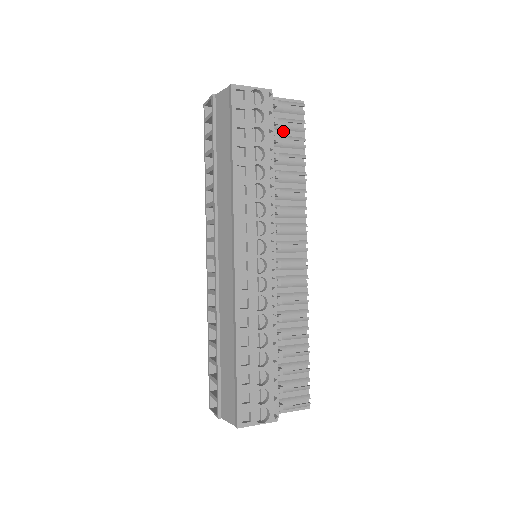
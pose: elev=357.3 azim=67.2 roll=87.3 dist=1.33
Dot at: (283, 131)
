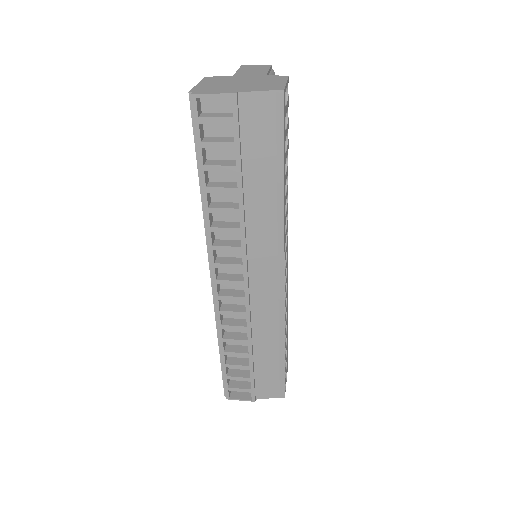
Dot at: occluded
